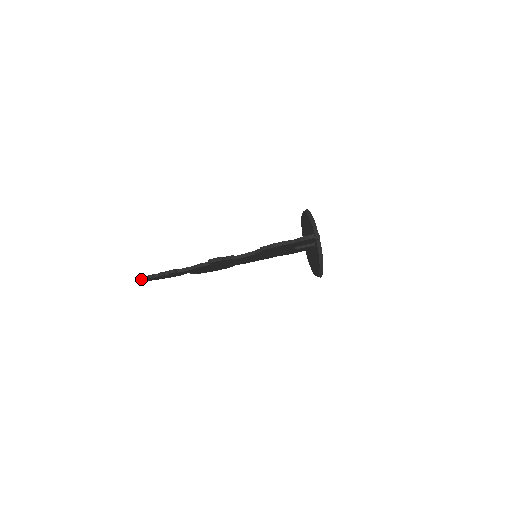
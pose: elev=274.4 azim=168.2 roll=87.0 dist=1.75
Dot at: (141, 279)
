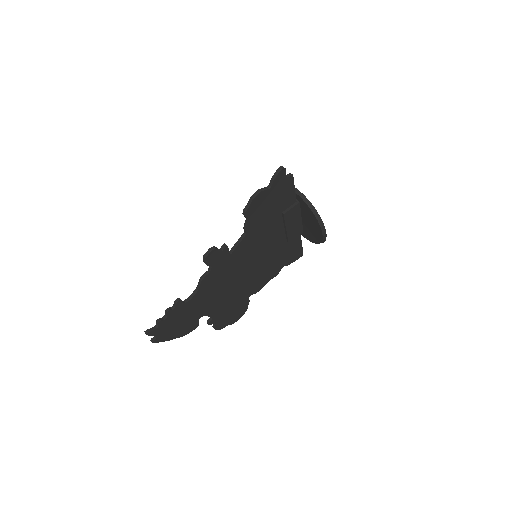
Dot at: (151, 330)
